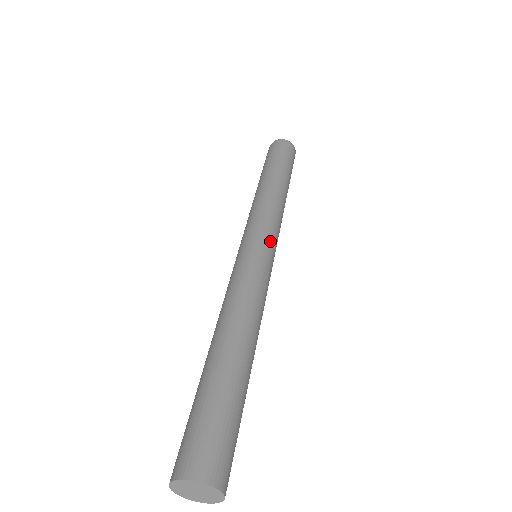
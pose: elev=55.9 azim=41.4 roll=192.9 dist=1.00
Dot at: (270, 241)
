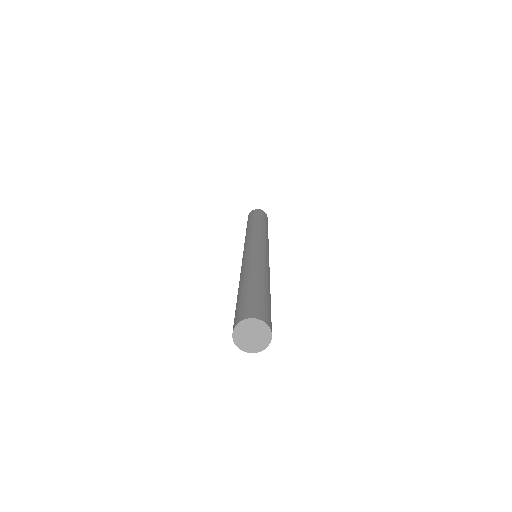
Dot at: (256, 242)
